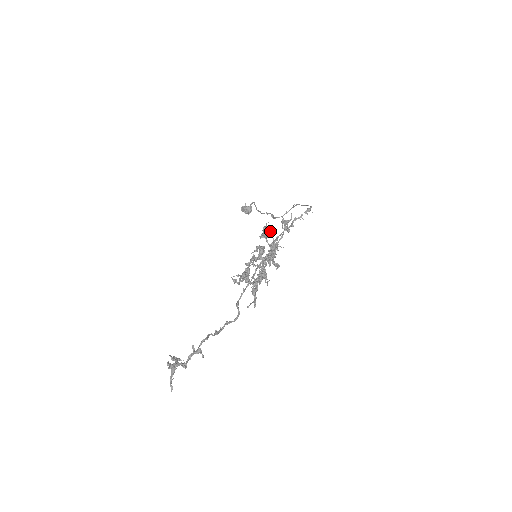
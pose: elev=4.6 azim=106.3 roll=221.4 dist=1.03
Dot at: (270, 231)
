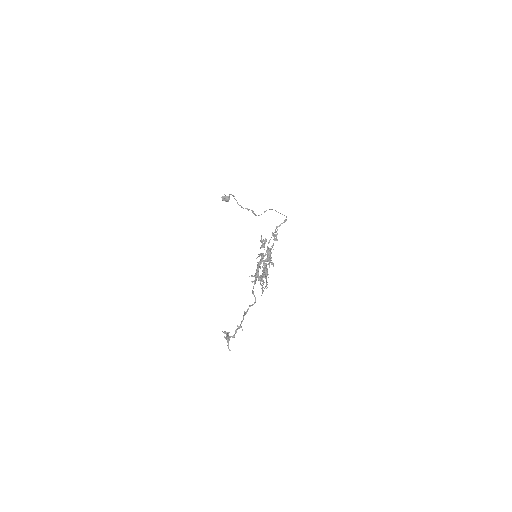
Dot at: (265, 241)
